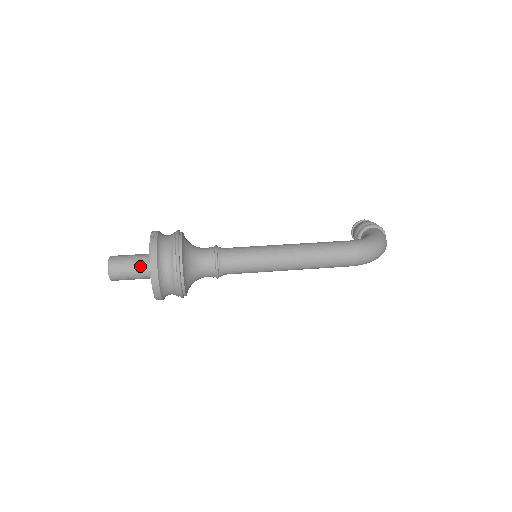
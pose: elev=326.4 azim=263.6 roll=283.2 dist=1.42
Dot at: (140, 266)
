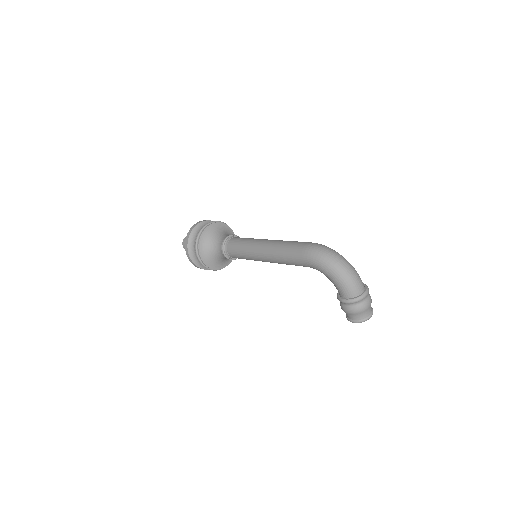
Dot at: occluded
